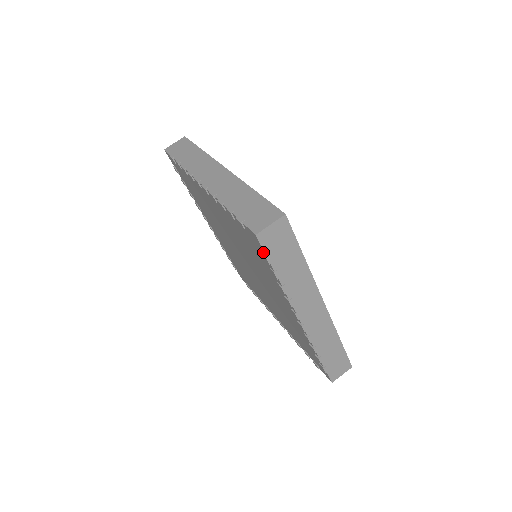
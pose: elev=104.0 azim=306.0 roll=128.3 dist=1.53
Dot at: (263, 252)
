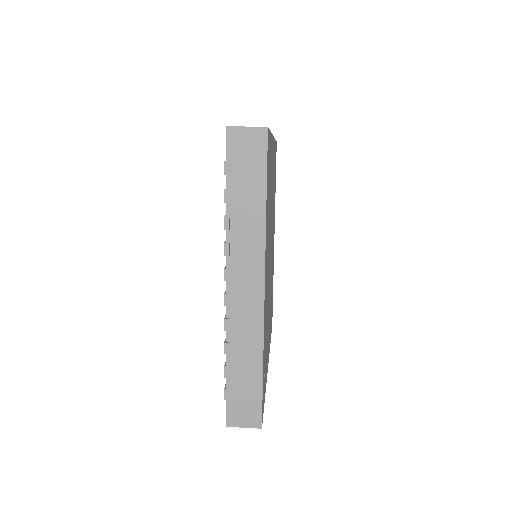
Dot at: (227, 159)
